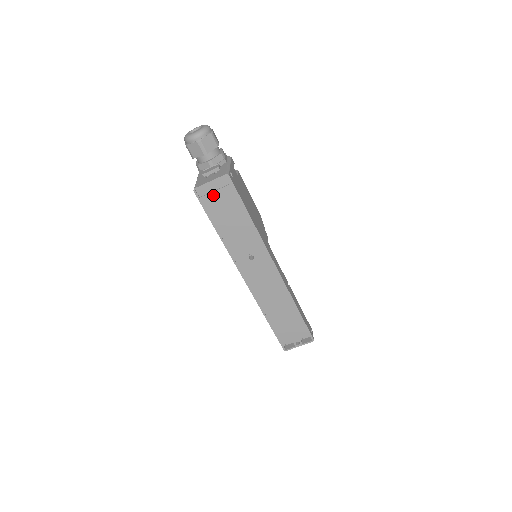
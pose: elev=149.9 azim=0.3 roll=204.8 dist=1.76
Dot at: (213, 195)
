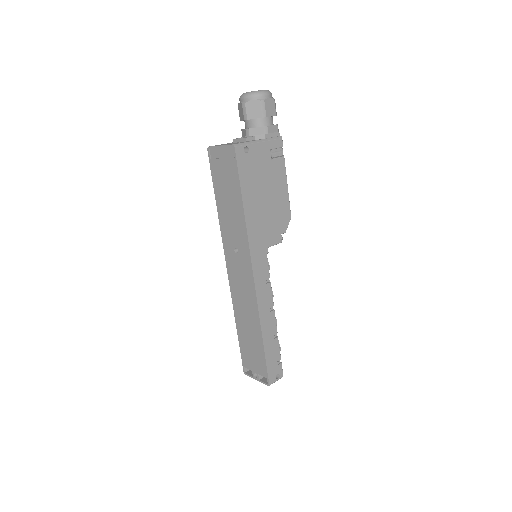
Dot at: (220, 162)
